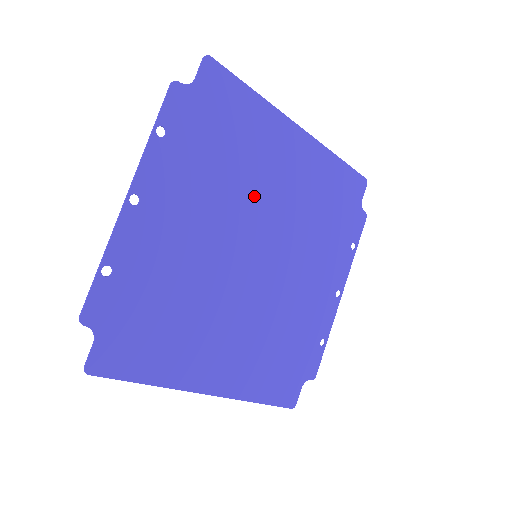
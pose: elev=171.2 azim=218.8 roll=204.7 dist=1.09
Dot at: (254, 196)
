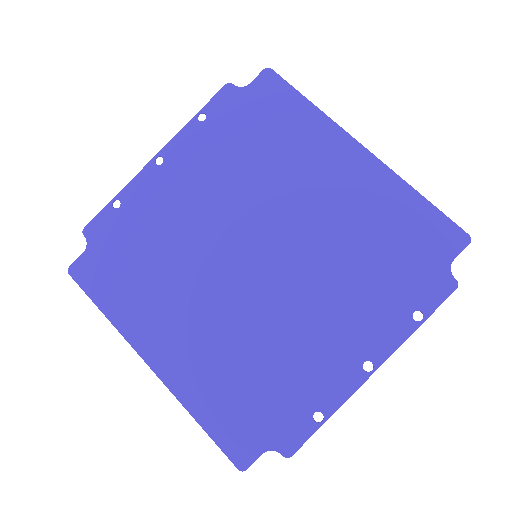
Dot at: (275, 196)
